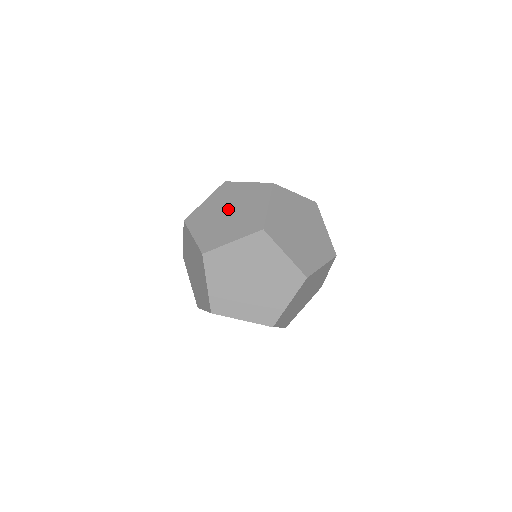
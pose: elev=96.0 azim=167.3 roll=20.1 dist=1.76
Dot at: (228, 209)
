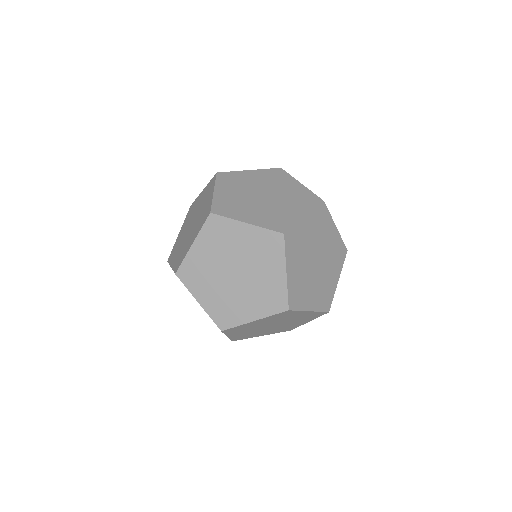
Dot at: (265, 192)
